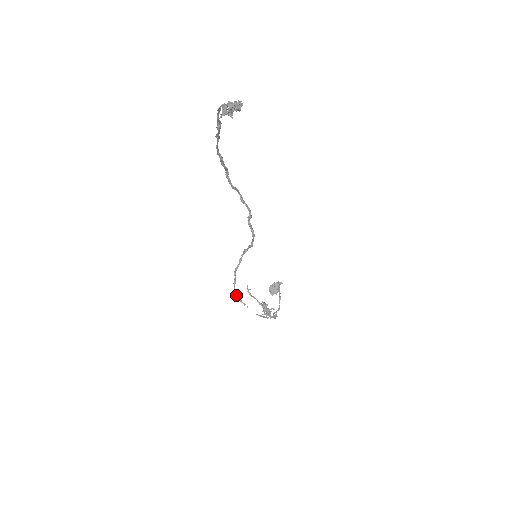
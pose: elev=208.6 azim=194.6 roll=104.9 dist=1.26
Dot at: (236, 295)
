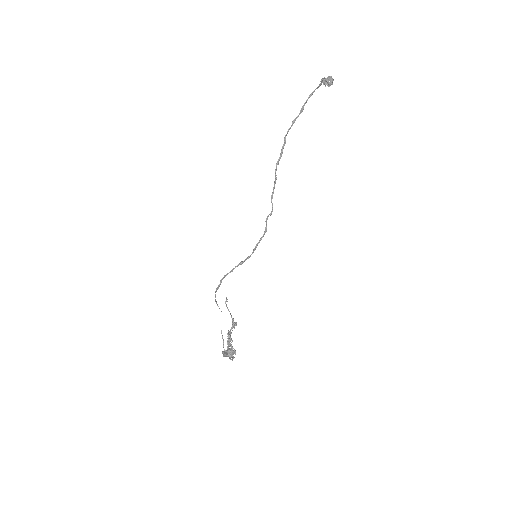
Dot at: (215, 297)
